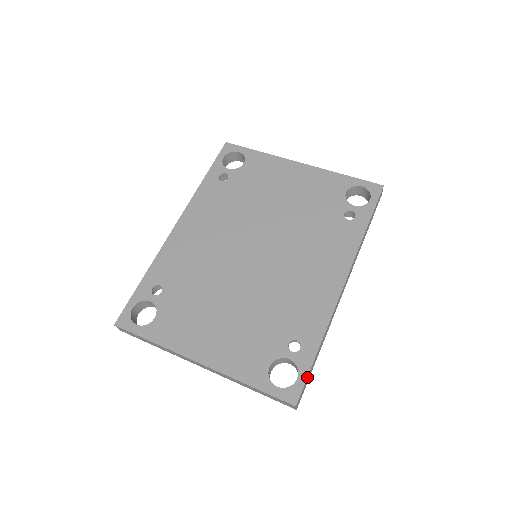
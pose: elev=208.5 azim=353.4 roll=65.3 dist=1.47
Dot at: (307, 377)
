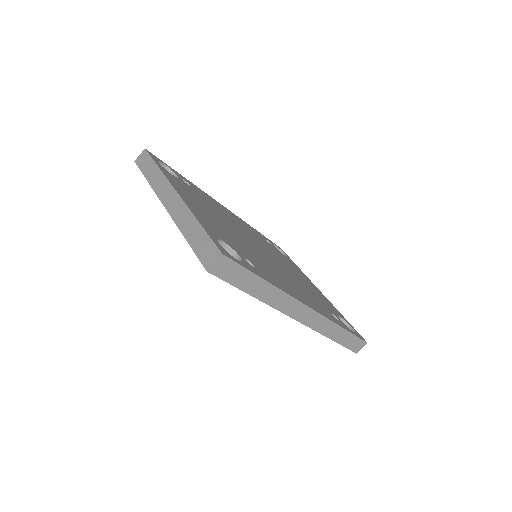
Dot at: (245, 267)
